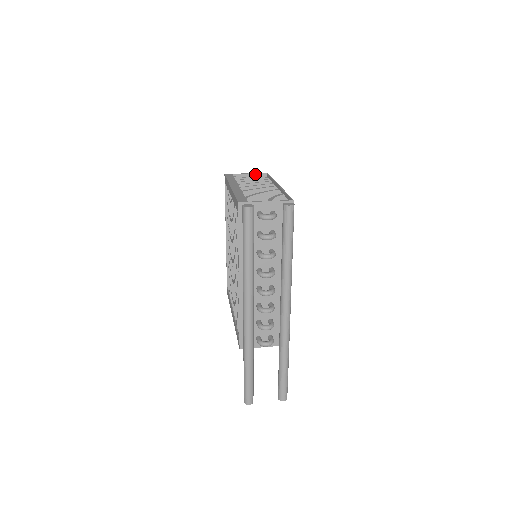
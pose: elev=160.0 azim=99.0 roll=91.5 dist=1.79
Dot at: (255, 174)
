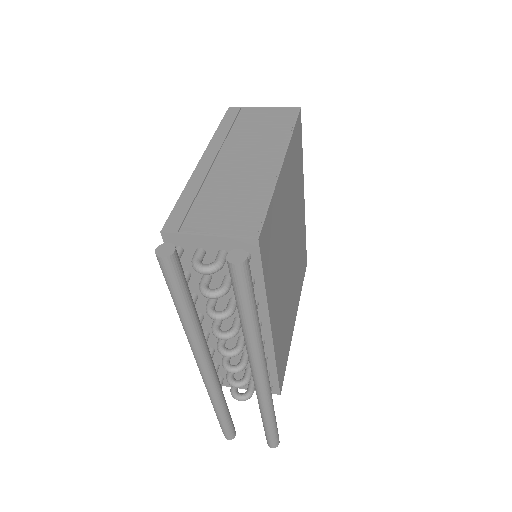
Dot at: (279, 109)
